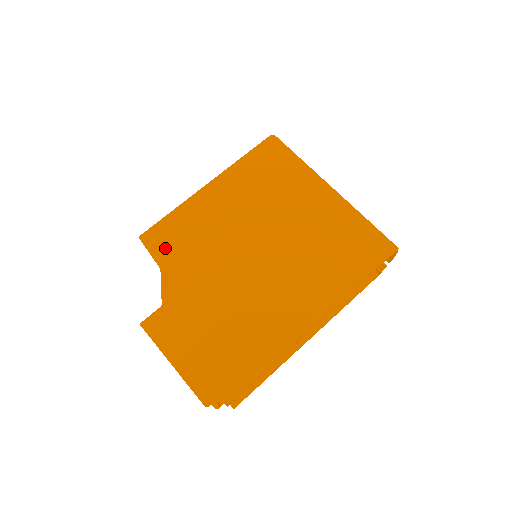
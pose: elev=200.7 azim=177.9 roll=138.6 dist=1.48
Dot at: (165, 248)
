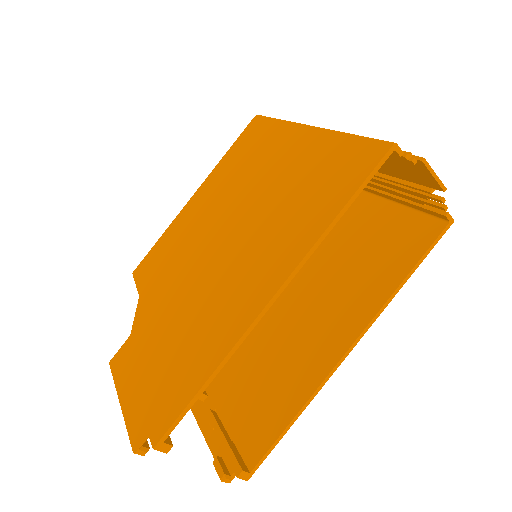
Dot at: (147, 274)
